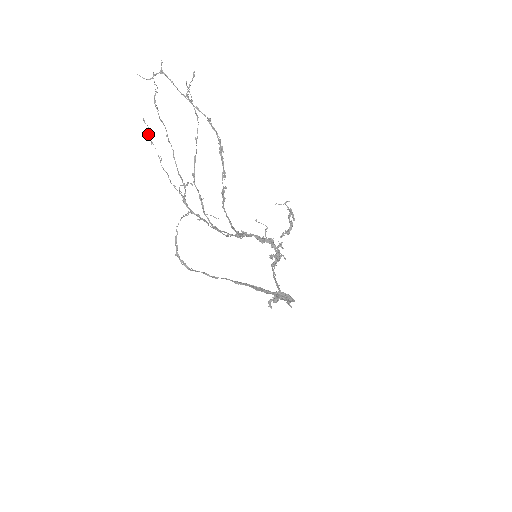
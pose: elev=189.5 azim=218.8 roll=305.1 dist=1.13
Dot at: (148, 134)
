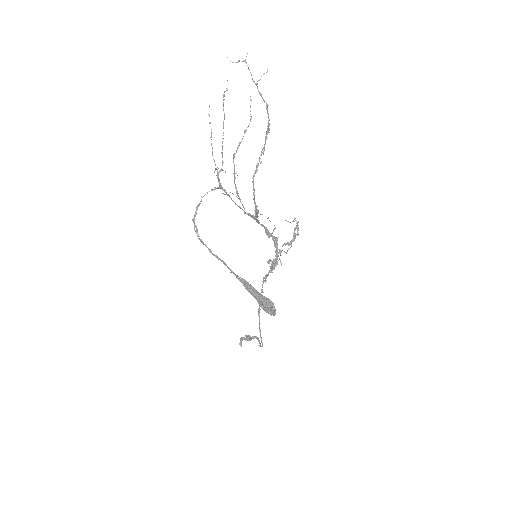
Dot at: (209, 116)
